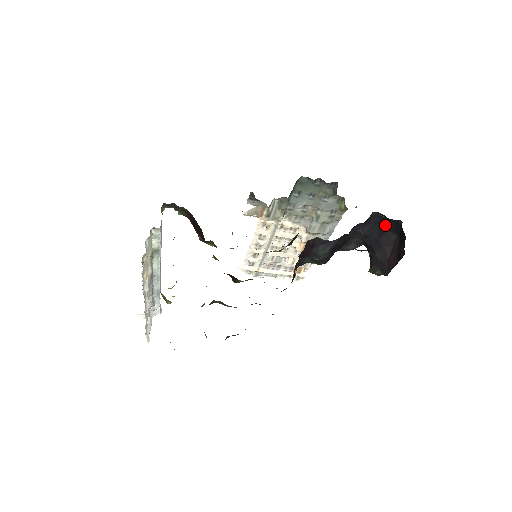
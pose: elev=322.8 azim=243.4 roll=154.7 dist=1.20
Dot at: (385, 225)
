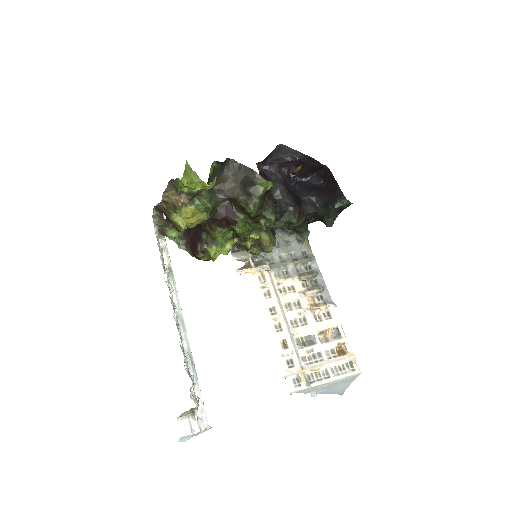
Dot at: (313, 185)
